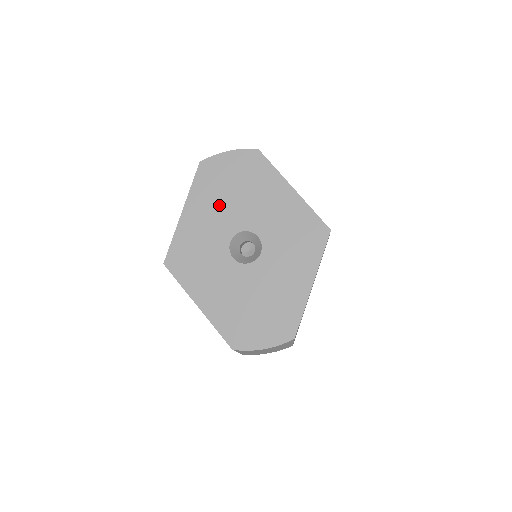
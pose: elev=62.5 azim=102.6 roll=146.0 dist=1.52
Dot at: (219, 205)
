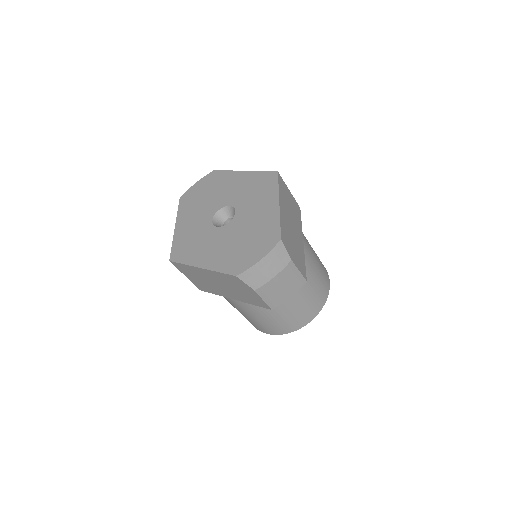
Dot at: (198, 209)
